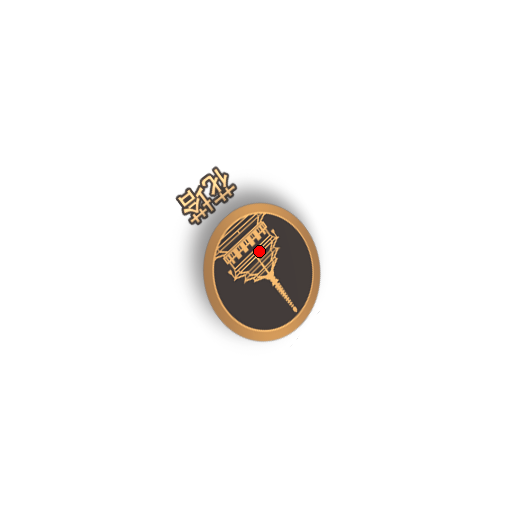
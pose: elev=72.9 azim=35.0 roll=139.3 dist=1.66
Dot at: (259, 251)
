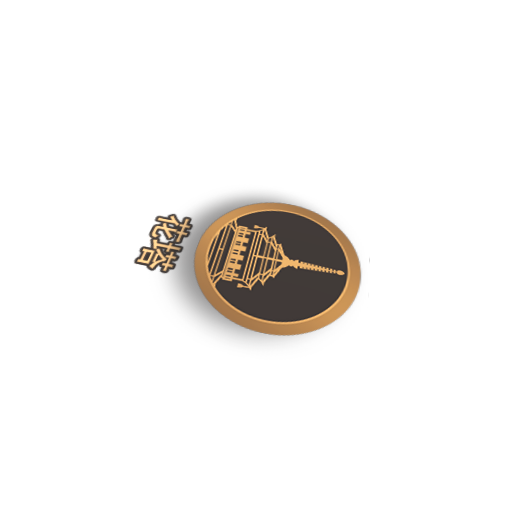
Dot at: (256, 250)
